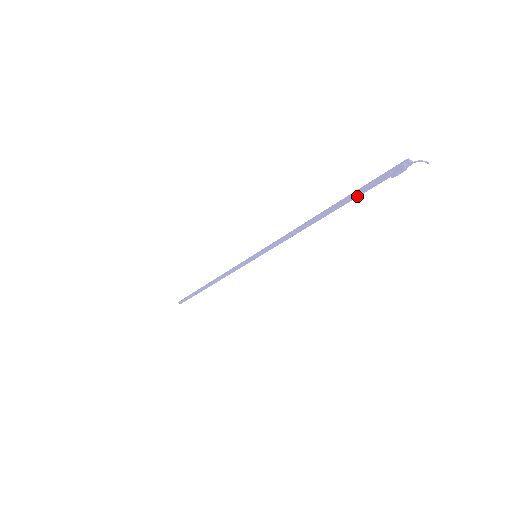
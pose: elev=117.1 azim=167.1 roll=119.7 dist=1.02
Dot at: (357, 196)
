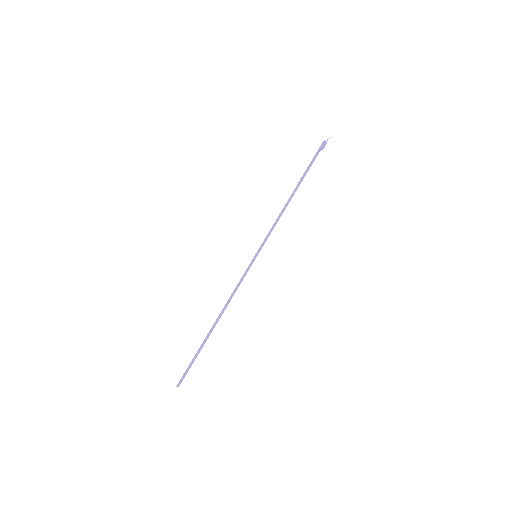
Dot at: occluded
